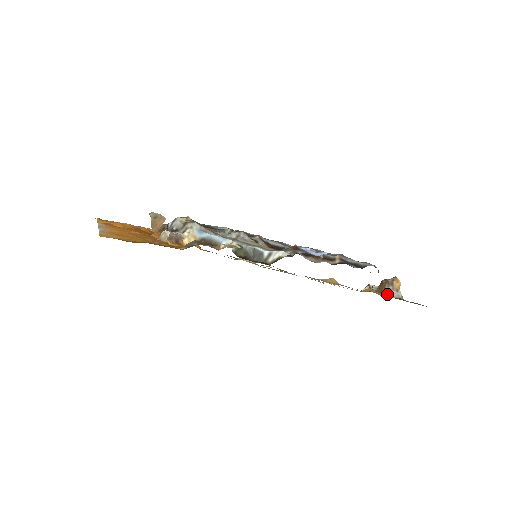
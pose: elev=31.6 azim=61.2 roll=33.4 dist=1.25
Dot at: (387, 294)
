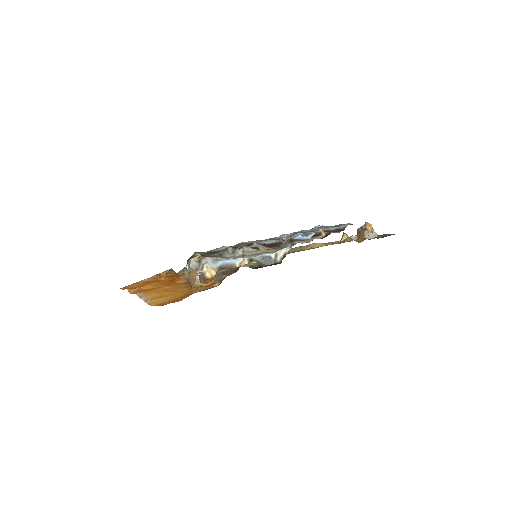
Dot at: (366, 238)
